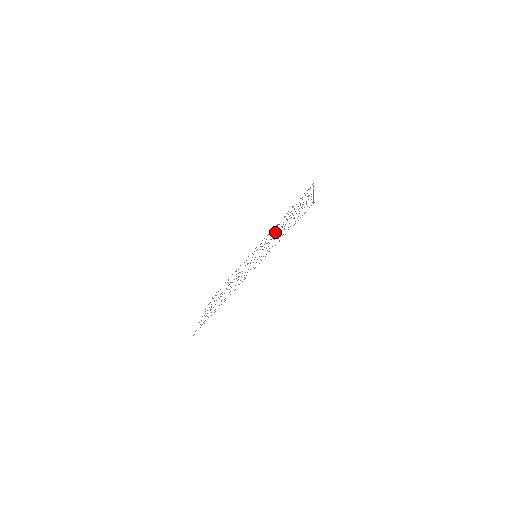
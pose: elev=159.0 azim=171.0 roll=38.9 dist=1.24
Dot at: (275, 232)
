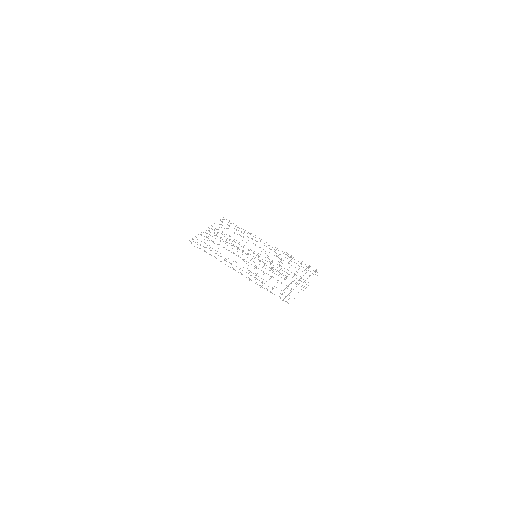
Dot at: occluded
